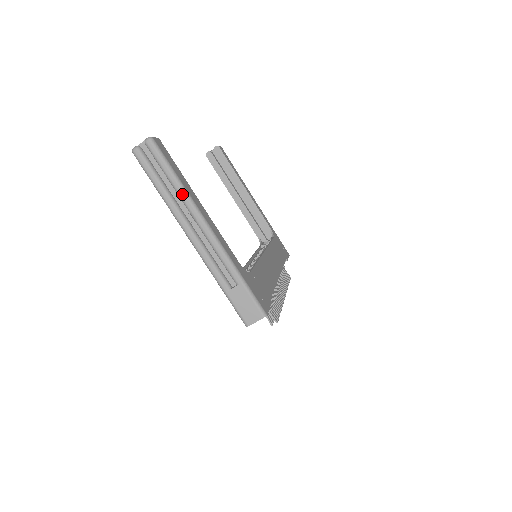
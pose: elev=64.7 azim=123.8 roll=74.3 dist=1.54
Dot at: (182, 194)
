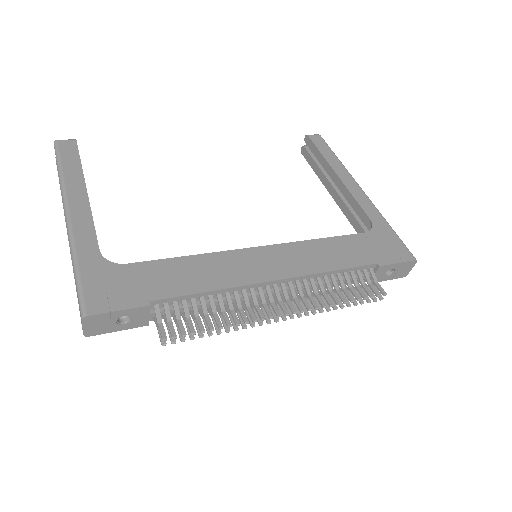
Dot at: (60, 185)
